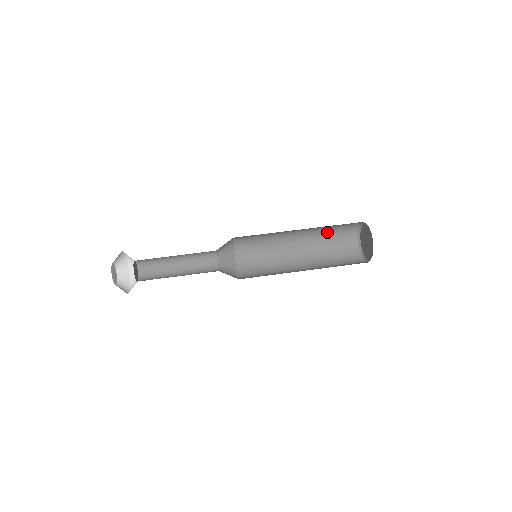
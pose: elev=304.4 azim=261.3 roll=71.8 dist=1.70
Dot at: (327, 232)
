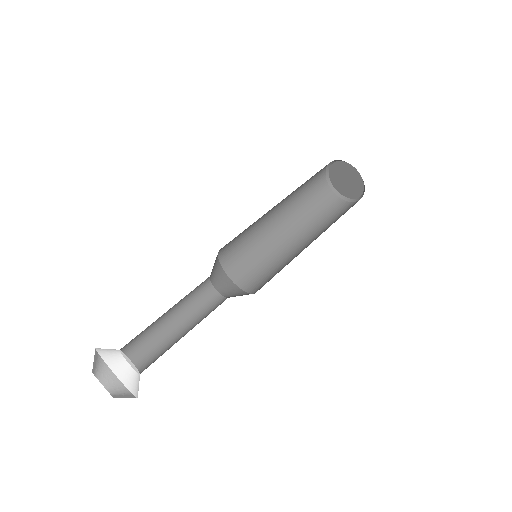
Dot at: (306, 206)
